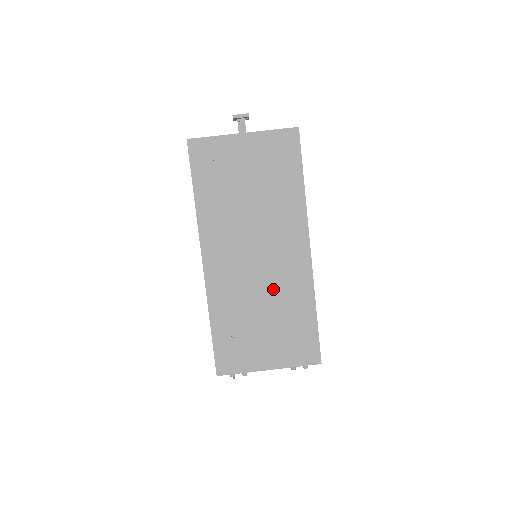
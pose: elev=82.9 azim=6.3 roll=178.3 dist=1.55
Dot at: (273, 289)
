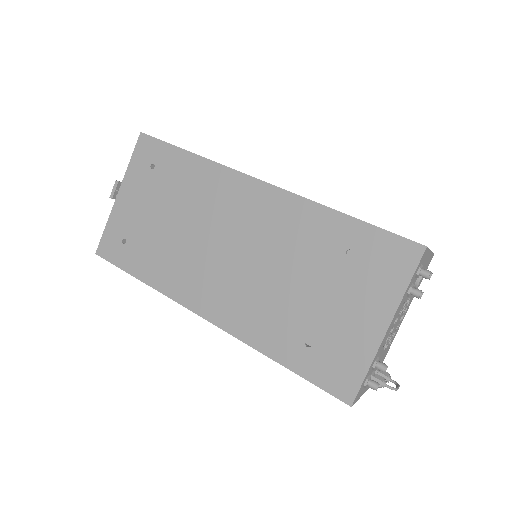
Dot at: (280, 254)
